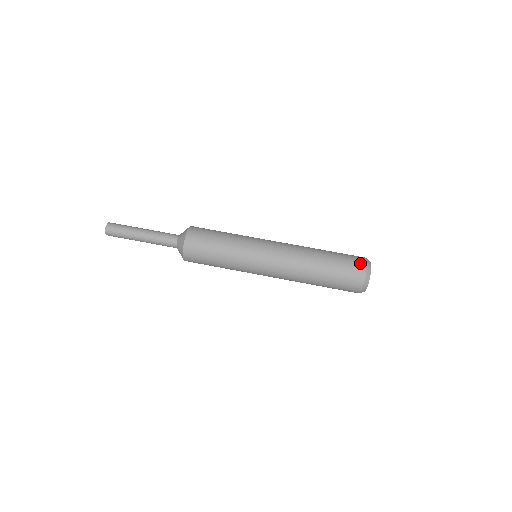
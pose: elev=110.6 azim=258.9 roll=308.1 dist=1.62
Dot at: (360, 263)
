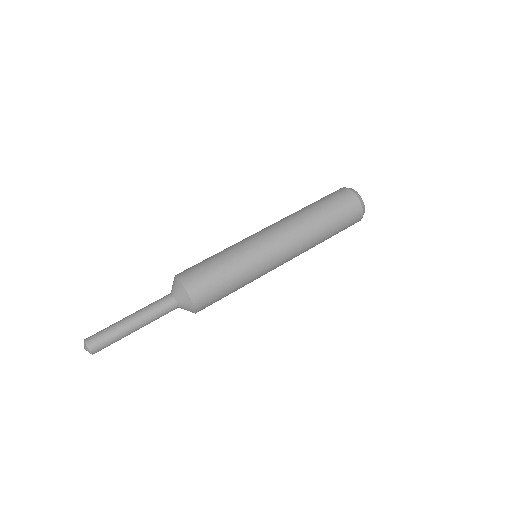
Dot at: (353, 202)
